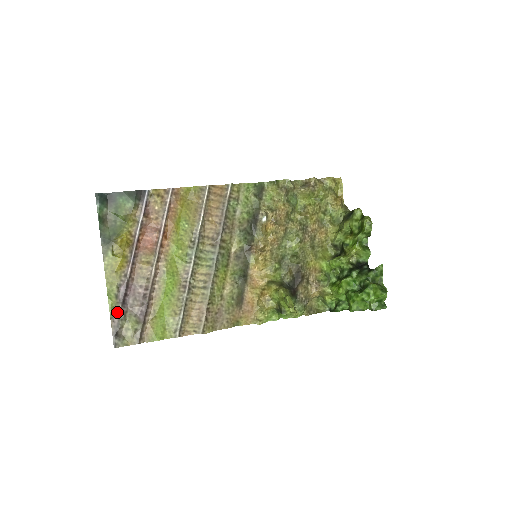
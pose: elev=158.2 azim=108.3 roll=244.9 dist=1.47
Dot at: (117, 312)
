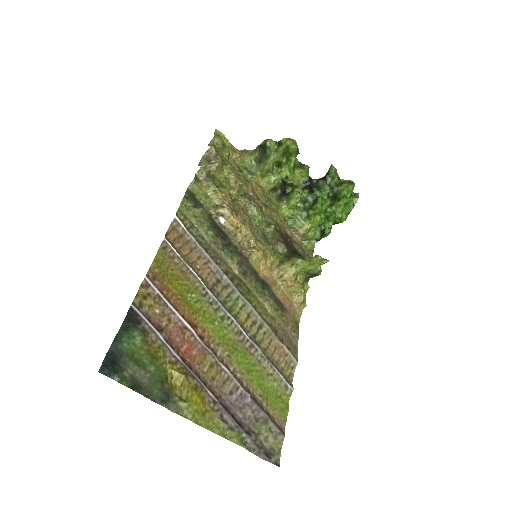
Dot at: (246, 439)
